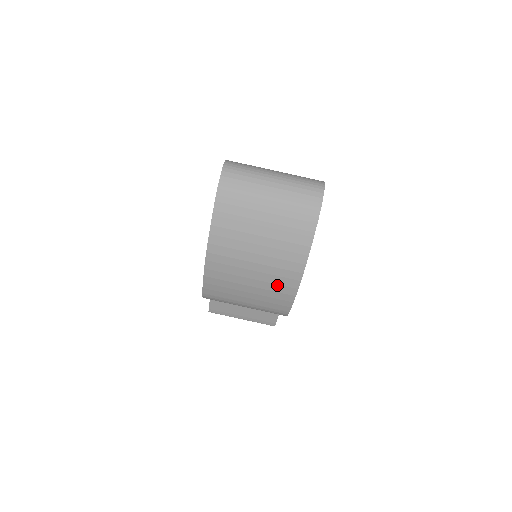
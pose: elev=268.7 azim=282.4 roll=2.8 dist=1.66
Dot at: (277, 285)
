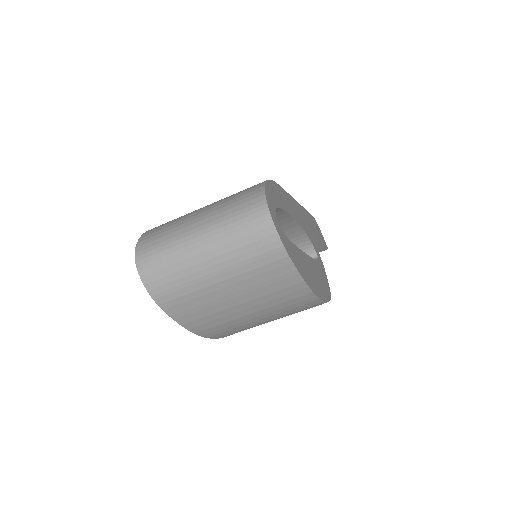
Dot at: (297, 310)
